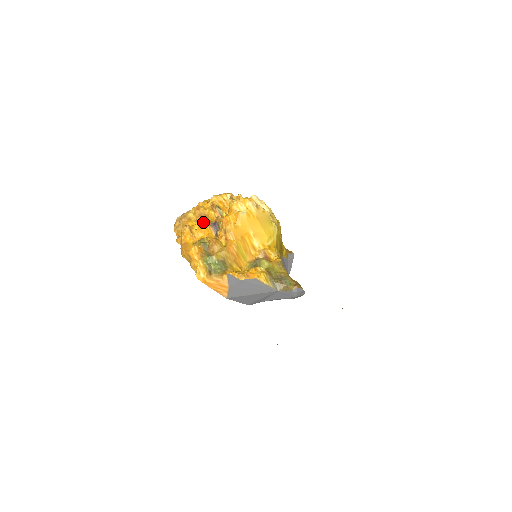
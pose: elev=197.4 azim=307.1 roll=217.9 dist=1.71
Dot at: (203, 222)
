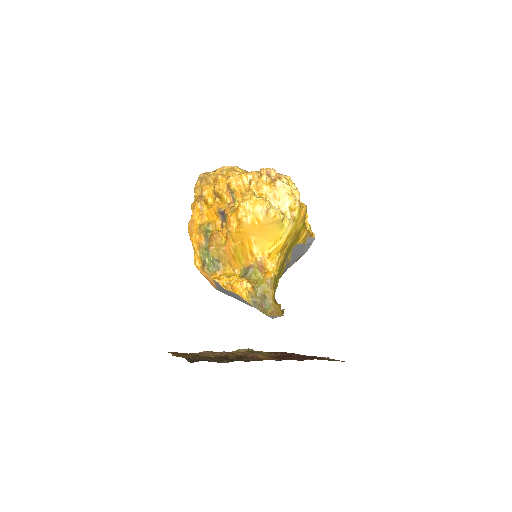
Dot at: (214, 204)
